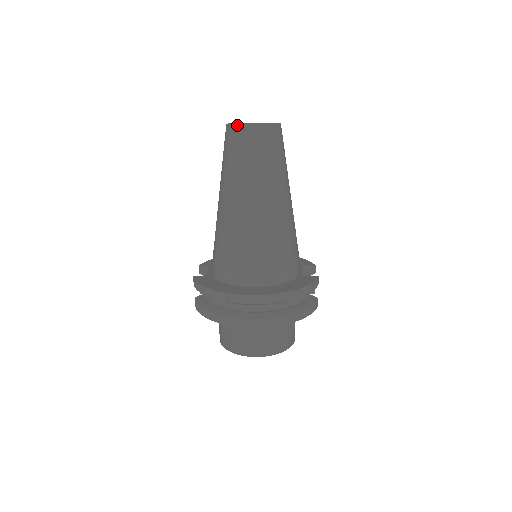
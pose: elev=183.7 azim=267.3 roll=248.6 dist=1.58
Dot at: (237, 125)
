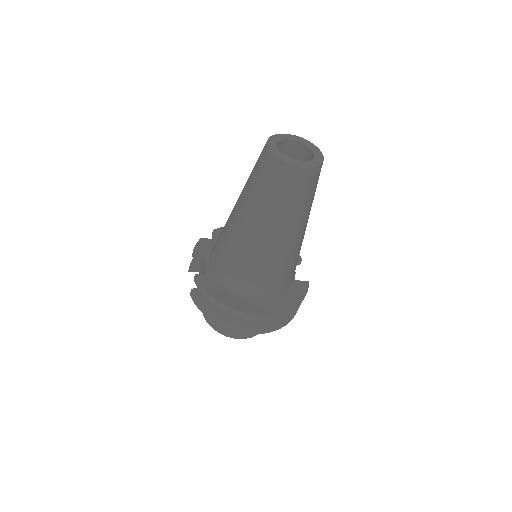
Dot at: (285, 164)
